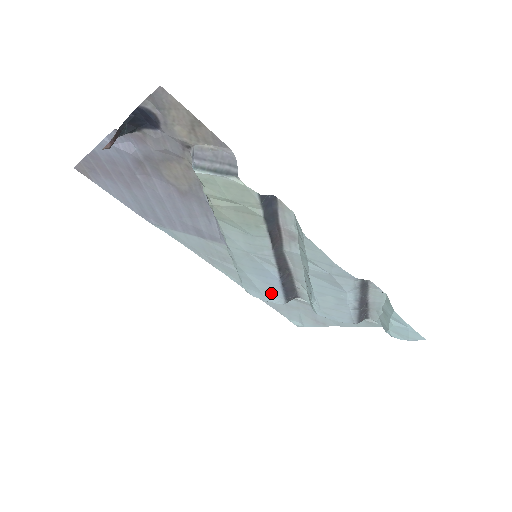
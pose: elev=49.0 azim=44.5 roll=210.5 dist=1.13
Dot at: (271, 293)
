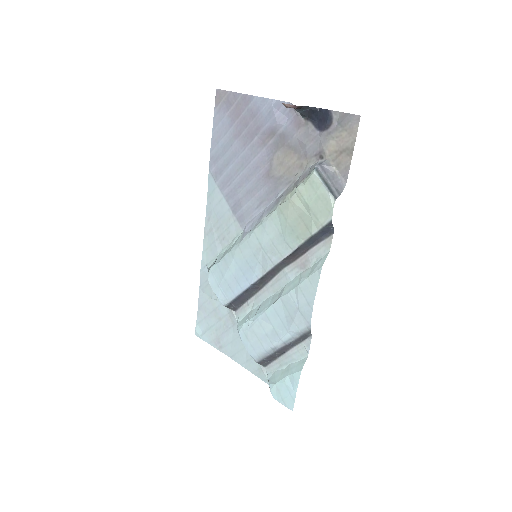
Dot at: (227, 289)
